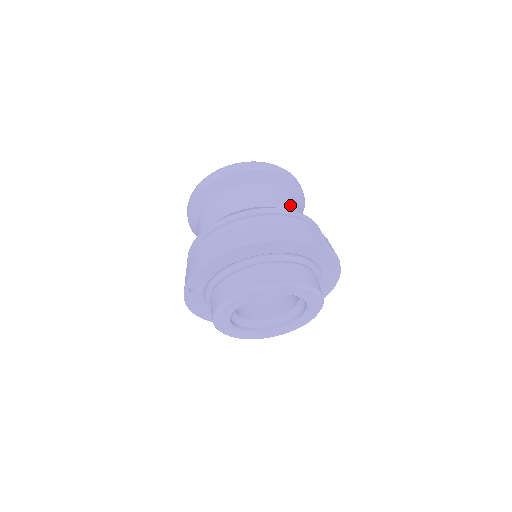
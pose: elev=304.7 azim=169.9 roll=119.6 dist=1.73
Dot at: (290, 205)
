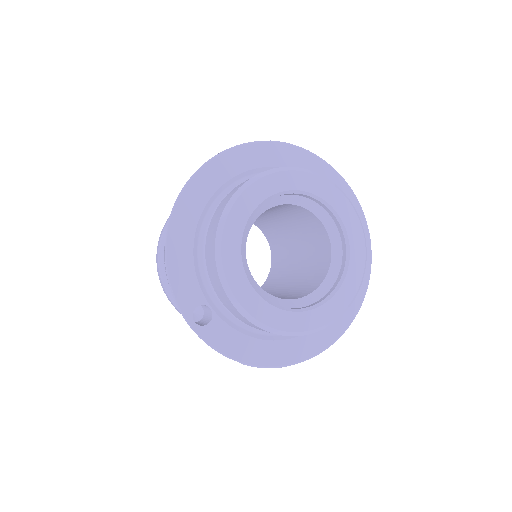
Dot at: occluded
